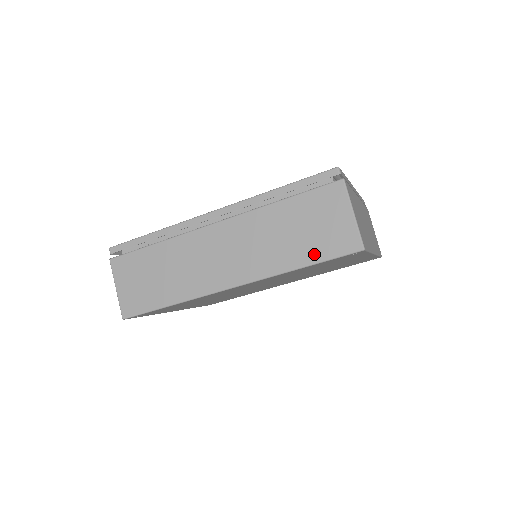
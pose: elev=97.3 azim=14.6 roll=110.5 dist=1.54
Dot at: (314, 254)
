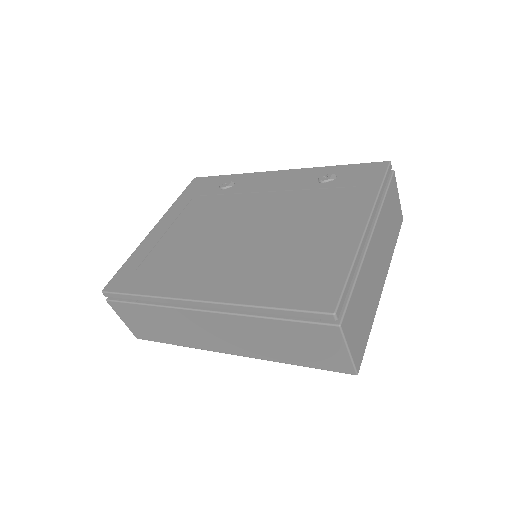
Dot at: (307, 362)
